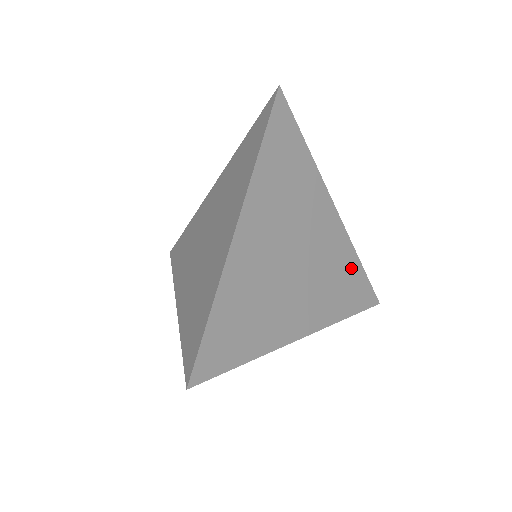
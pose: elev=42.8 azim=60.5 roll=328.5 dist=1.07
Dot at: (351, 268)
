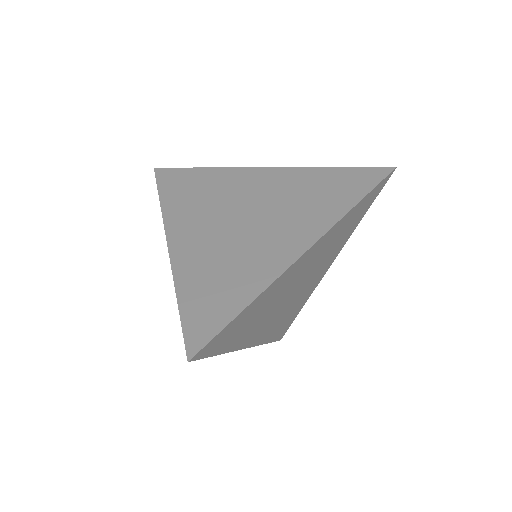
Dot at: (297, 310)
